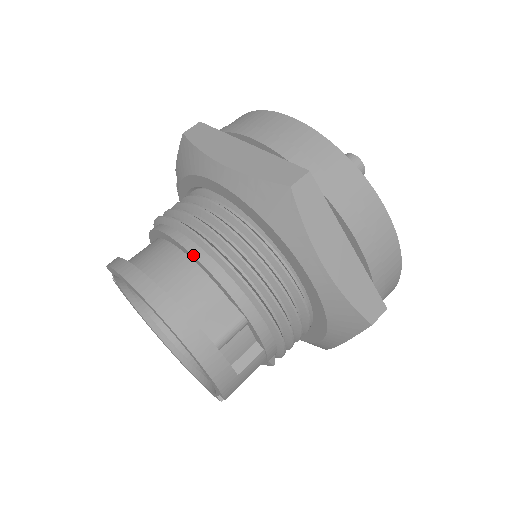
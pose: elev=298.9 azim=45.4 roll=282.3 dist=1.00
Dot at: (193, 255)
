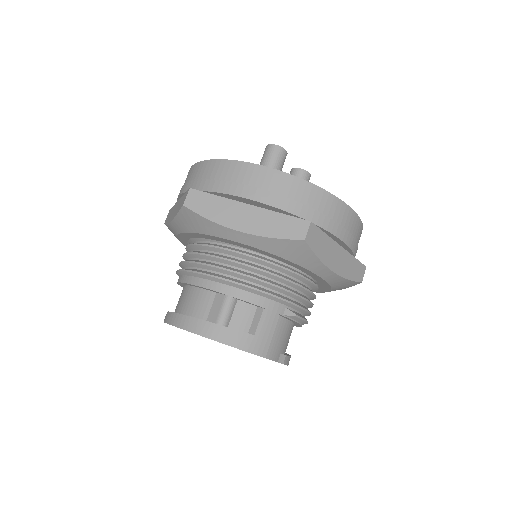
Dot at: (184, 283)
